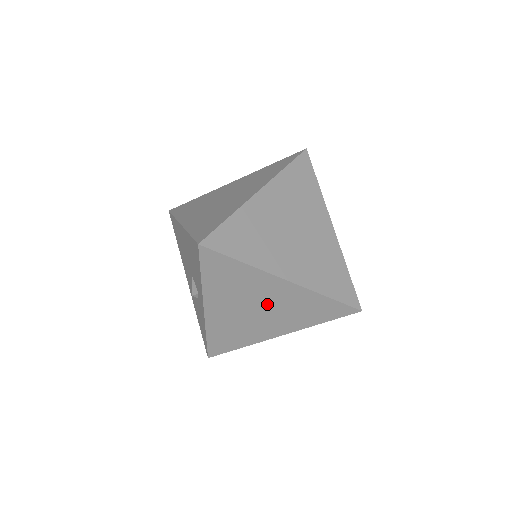
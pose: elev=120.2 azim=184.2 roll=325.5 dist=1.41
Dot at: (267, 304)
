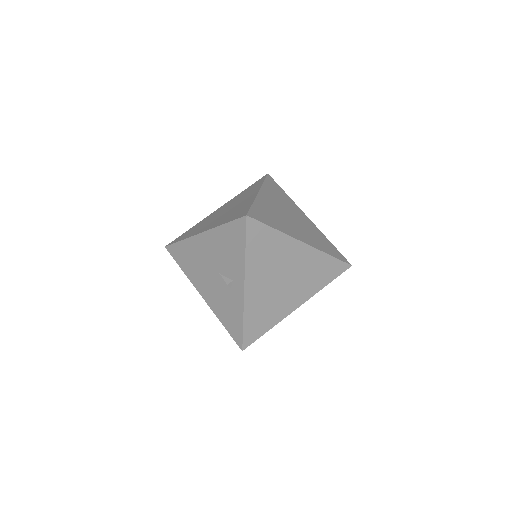
Dot at: (290, 272)
